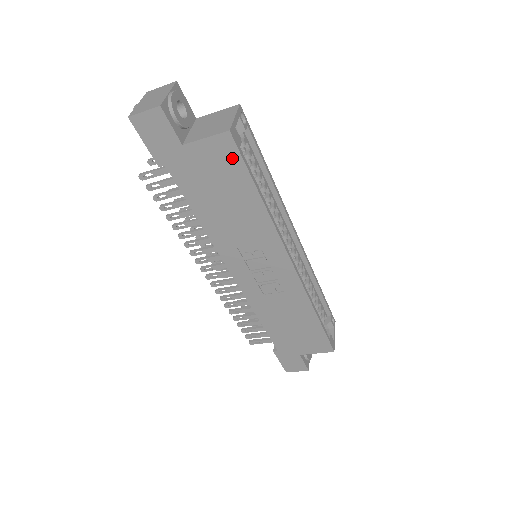
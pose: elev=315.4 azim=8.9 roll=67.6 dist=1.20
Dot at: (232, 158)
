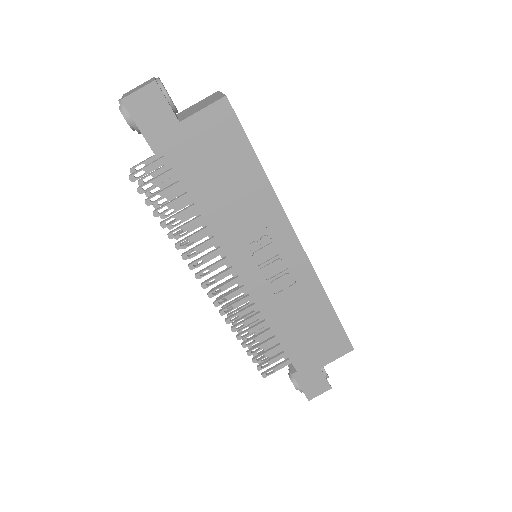
Dot at: (231, 127)
